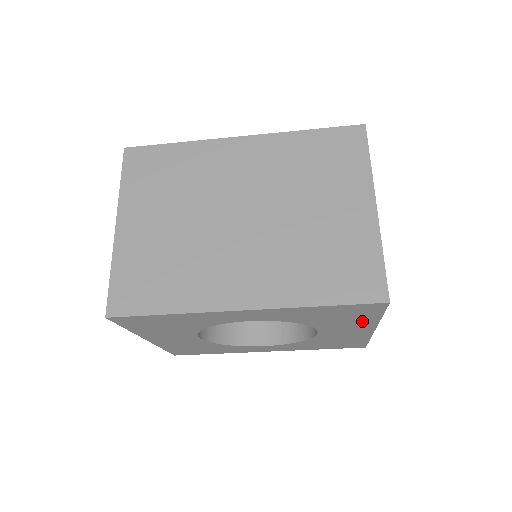
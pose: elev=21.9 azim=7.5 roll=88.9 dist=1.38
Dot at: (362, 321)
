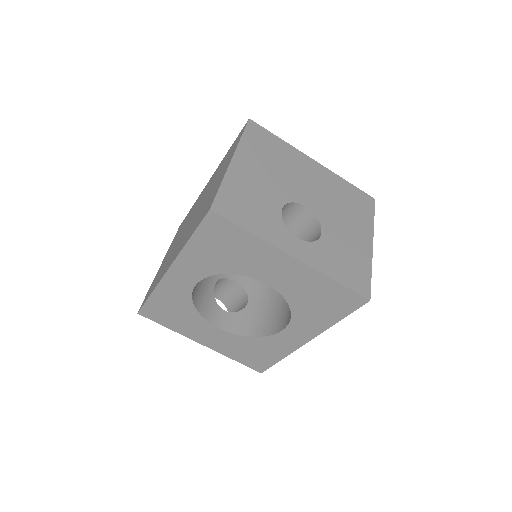
Dot at: (254, 248)
